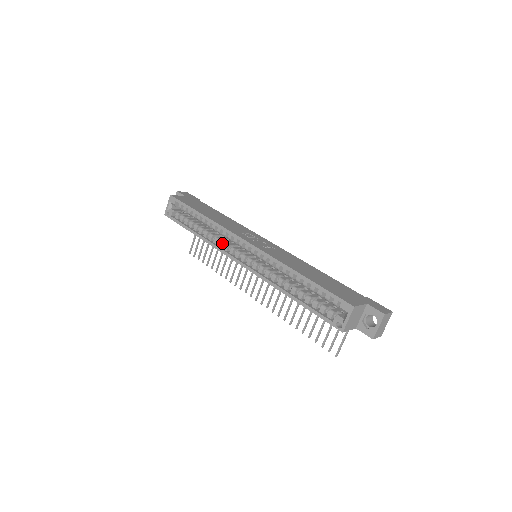
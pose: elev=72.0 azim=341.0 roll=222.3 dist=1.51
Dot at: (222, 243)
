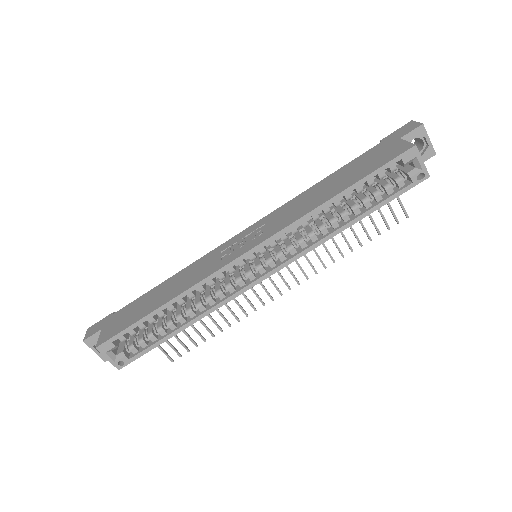
Dot at: (221, 292)
